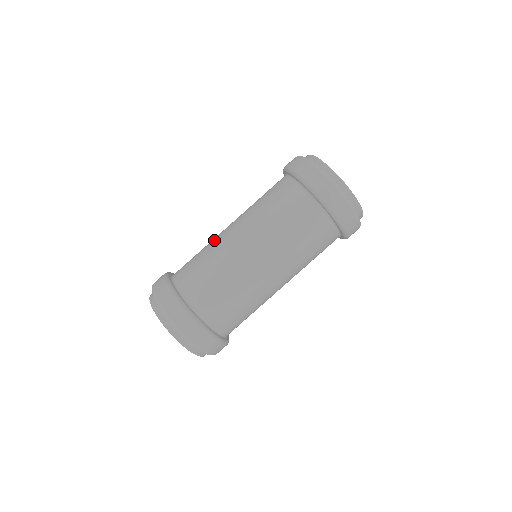
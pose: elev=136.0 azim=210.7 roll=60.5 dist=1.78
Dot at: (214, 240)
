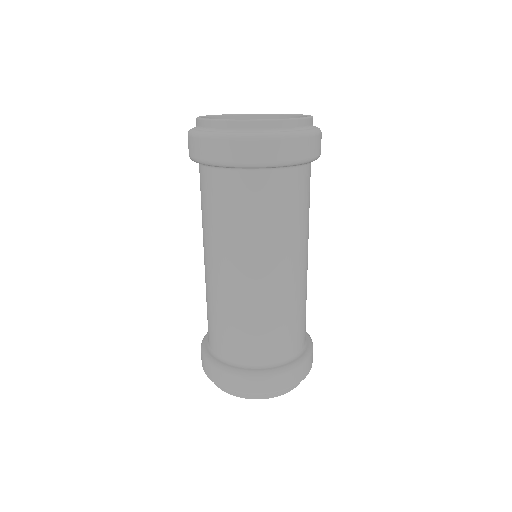
Dot at: (227, 299)
